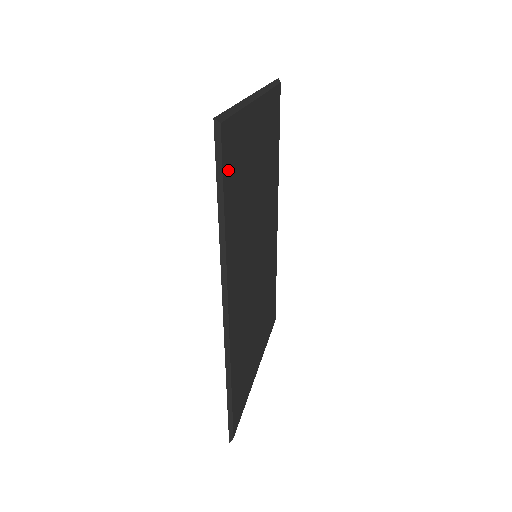
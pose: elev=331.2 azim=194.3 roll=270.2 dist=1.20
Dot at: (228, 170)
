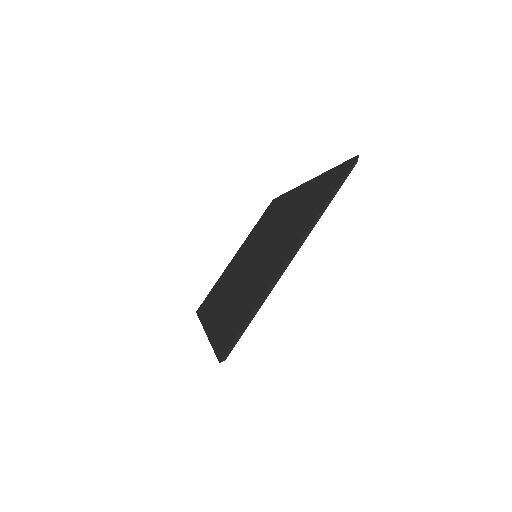
Dot at: occluded
